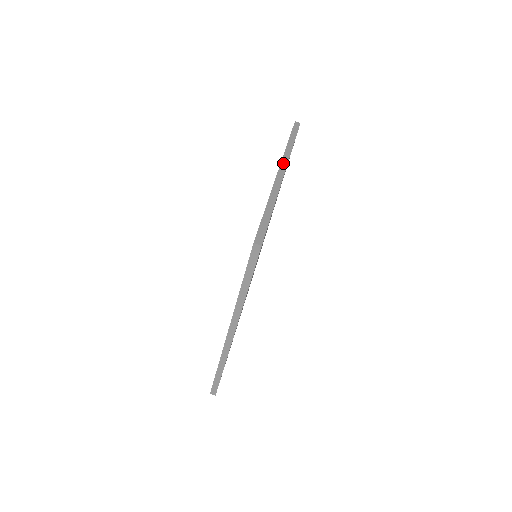
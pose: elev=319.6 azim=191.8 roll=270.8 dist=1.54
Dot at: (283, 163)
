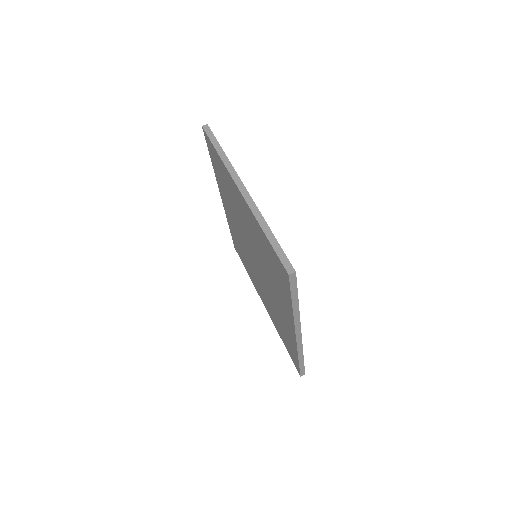
Dot at: (235, 179)
